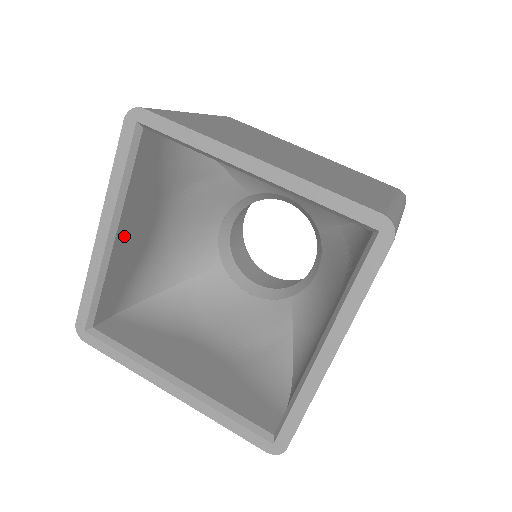
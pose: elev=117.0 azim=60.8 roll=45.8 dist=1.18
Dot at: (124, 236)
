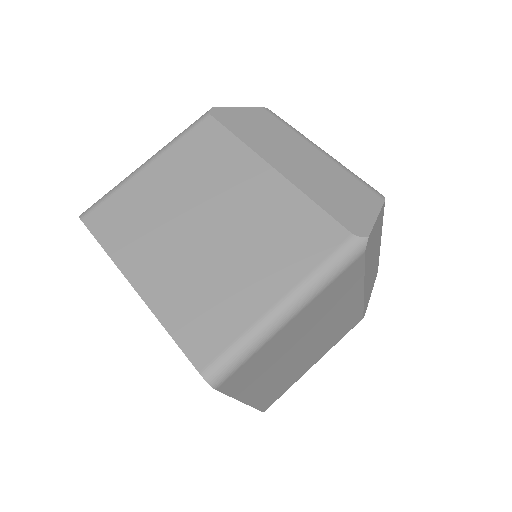
Dot at: occluded
